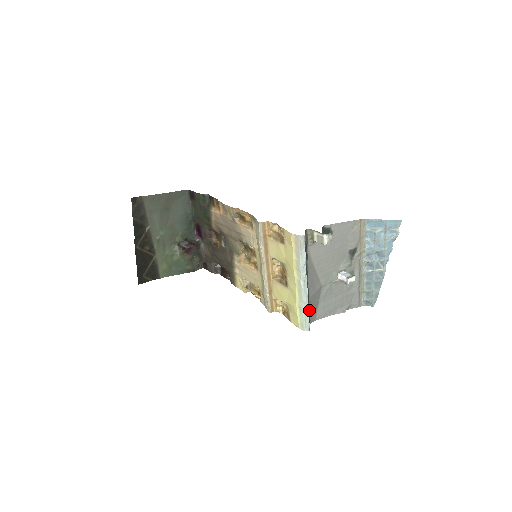
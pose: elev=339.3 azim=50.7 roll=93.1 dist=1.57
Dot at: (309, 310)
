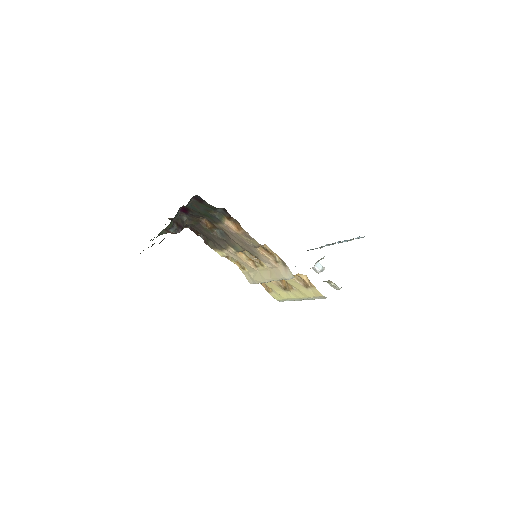
Dot at: occluded
